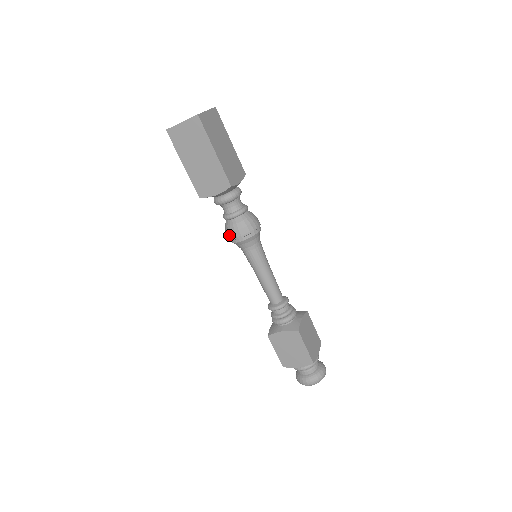
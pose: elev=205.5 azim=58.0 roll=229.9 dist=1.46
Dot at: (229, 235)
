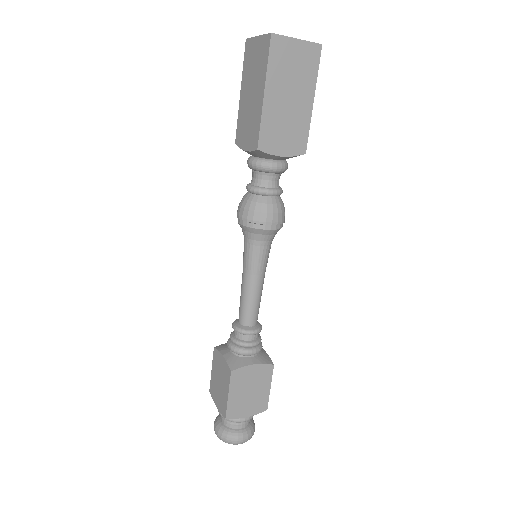
Dot at: (260, 216)
